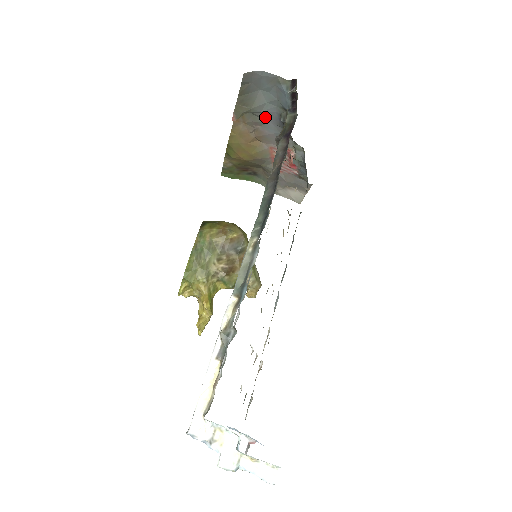
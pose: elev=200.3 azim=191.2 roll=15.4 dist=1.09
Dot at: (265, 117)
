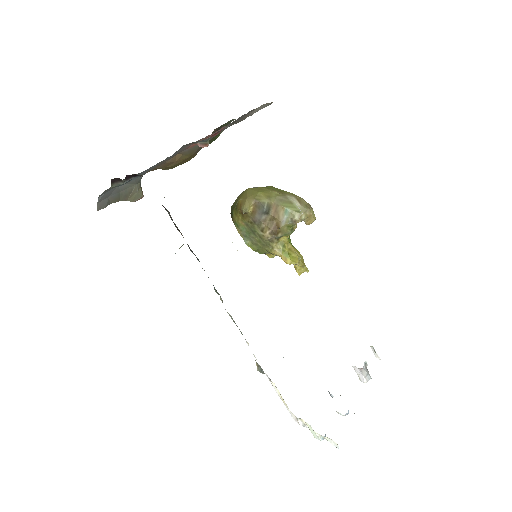
Dot at: (149, 169)
